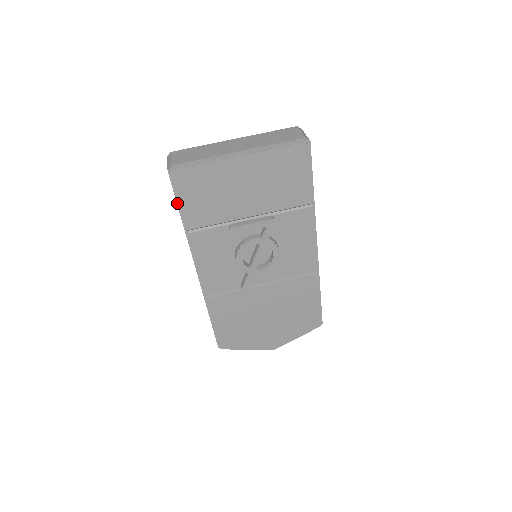
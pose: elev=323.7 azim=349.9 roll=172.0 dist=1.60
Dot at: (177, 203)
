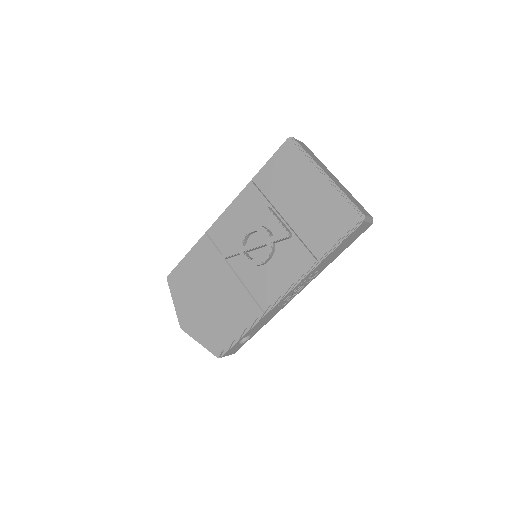
Dot at: (269, 160)
